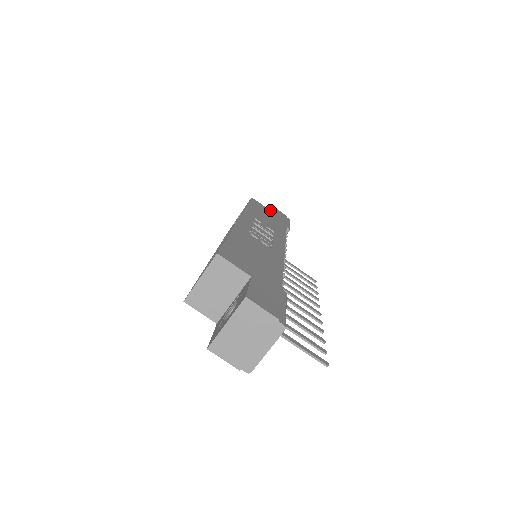
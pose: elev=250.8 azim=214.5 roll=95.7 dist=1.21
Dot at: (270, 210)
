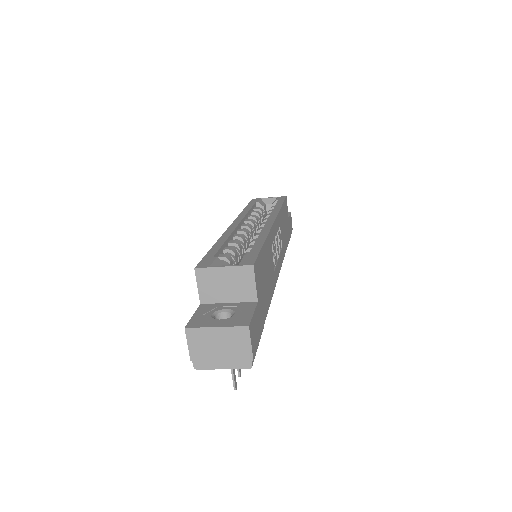
Dot at: occluded
